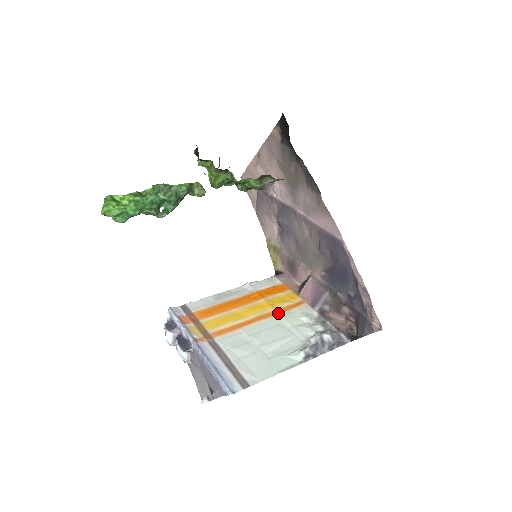
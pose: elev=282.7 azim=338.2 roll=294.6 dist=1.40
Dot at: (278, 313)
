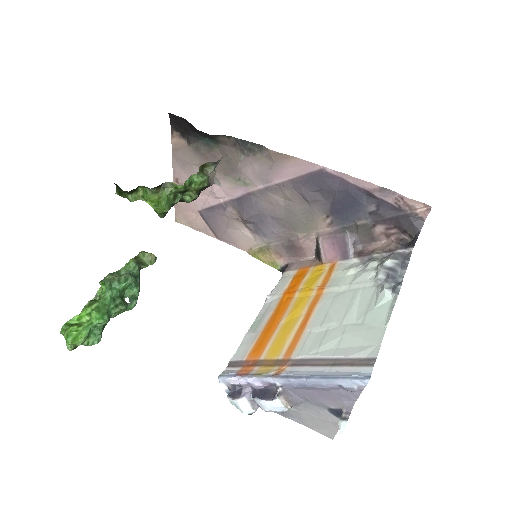
Dot at: (323, 289)
